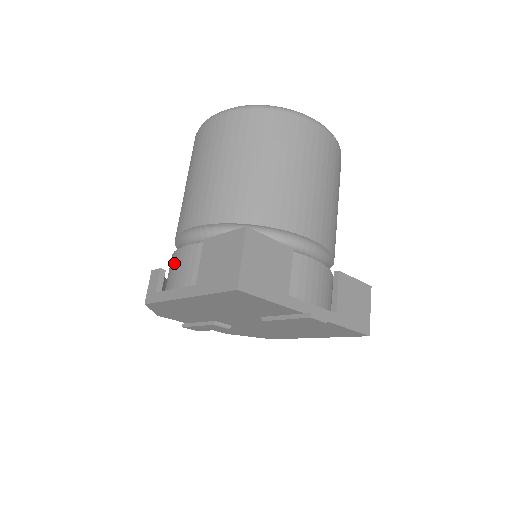
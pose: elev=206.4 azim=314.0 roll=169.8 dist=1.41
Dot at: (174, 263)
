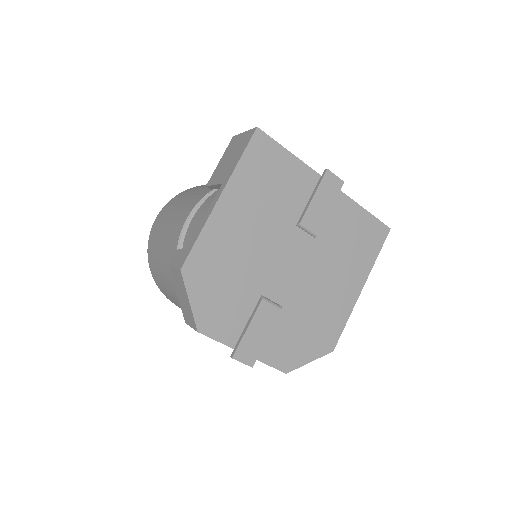
Dot at: (189, 238)
